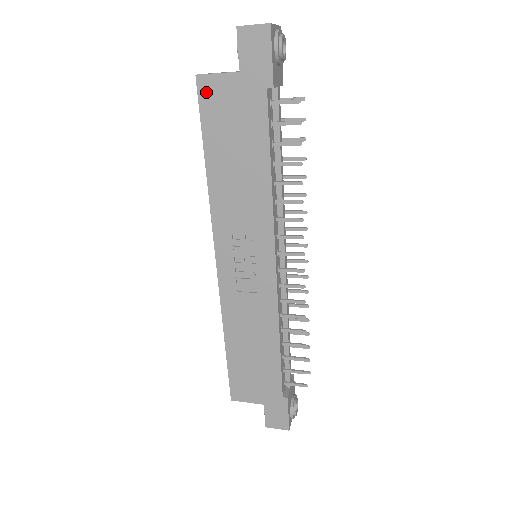
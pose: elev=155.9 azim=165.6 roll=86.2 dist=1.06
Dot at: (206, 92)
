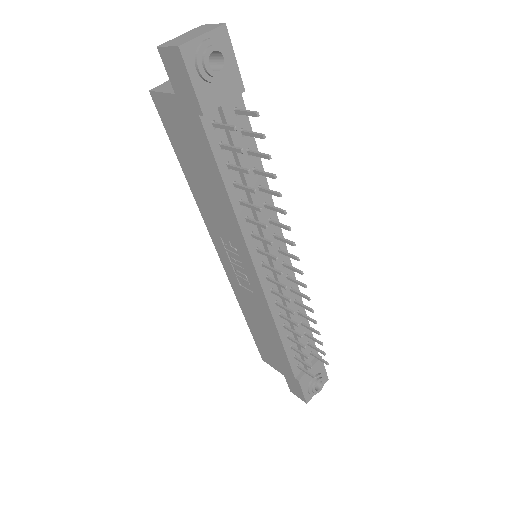
Dot at: (161, 109)
